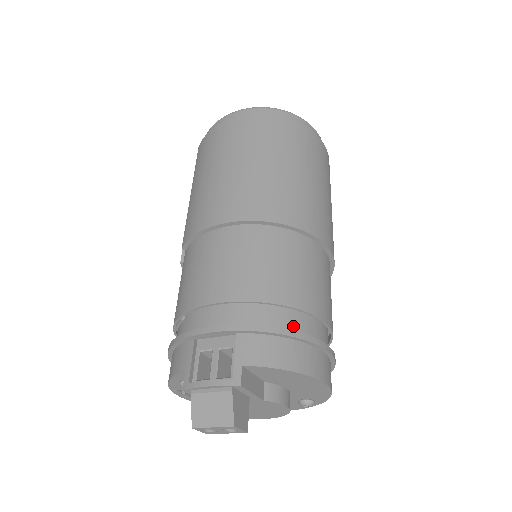
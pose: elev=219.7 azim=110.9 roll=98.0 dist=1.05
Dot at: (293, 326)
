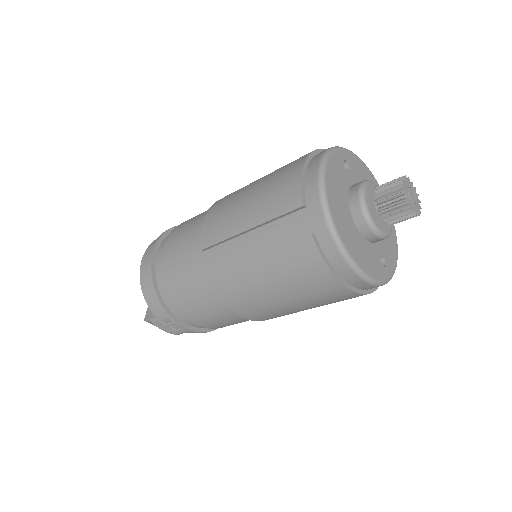
Dot at: occluded
